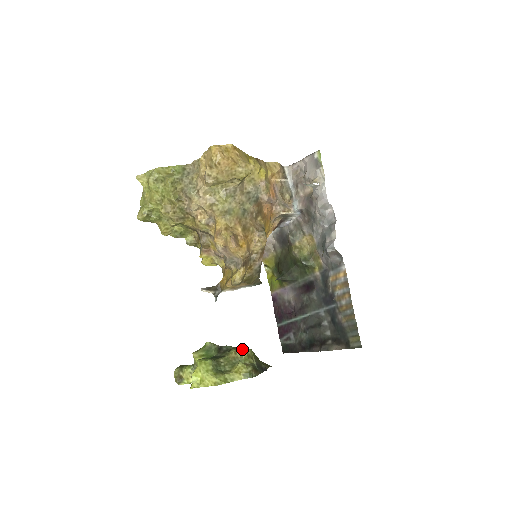
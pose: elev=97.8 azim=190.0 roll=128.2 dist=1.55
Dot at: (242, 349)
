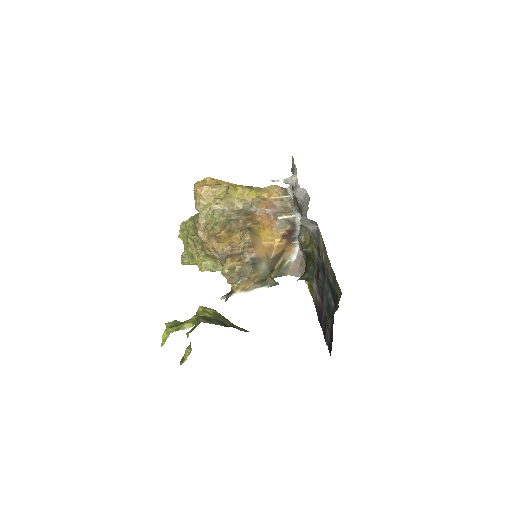
Dot at: (199, 307)
